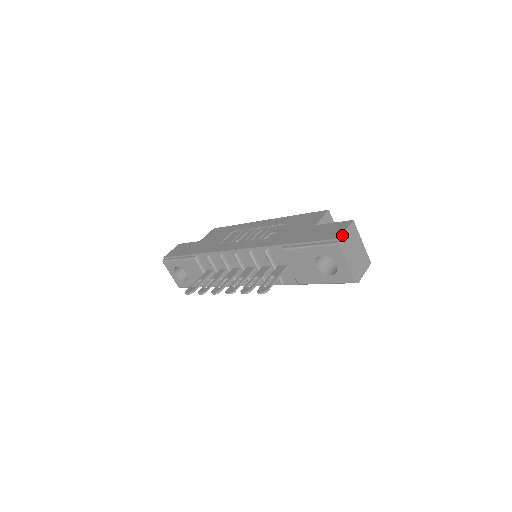
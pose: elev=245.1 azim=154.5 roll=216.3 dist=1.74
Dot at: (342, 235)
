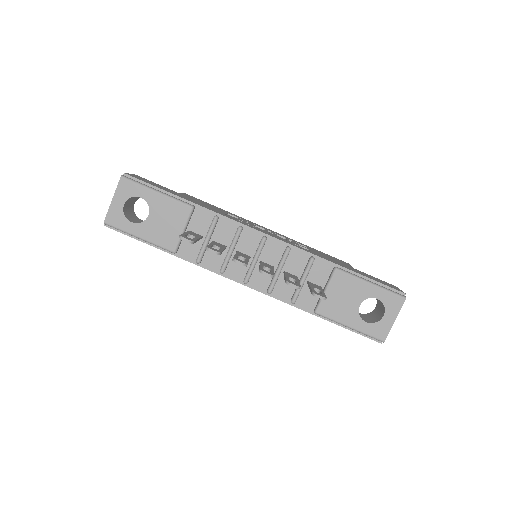
Dot at: occluded
